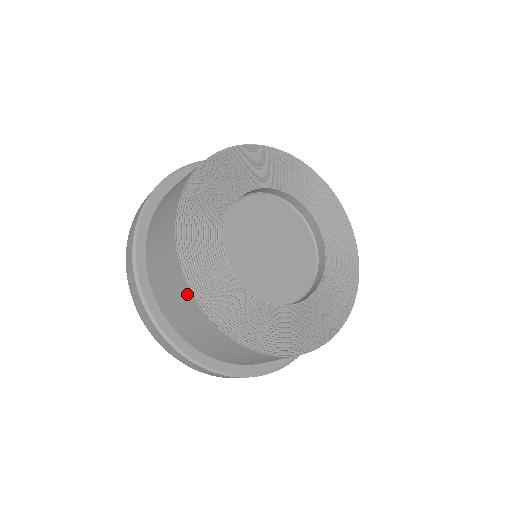
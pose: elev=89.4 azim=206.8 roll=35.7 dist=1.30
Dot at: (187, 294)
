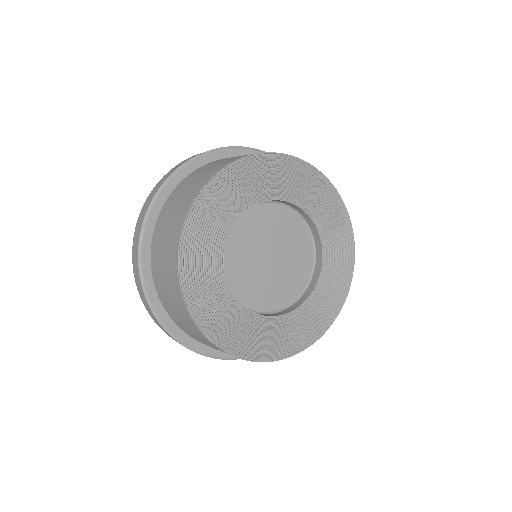
Dot at: (182, 219)
